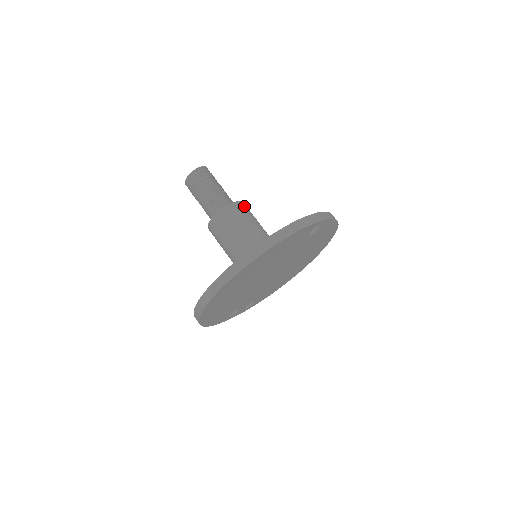
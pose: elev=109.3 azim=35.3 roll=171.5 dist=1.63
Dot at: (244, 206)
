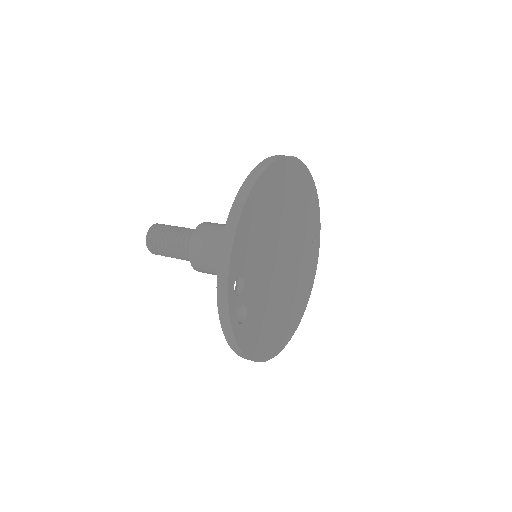
Dot at: occluded
